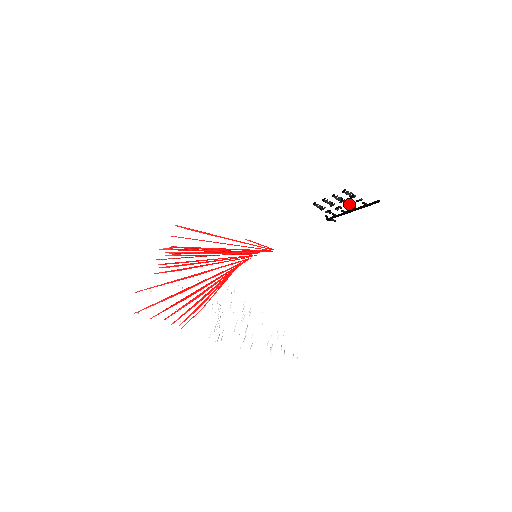
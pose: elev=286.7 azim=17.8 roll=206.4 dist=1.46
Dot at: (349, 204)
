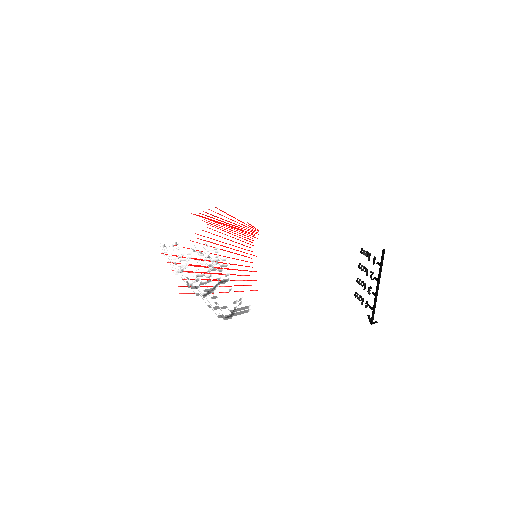
Dot at: (371, 274)
